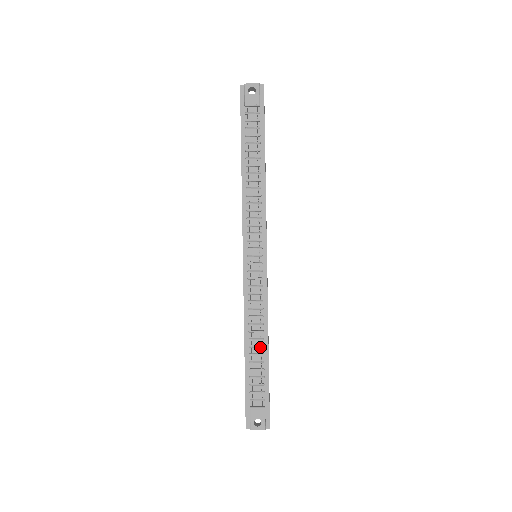
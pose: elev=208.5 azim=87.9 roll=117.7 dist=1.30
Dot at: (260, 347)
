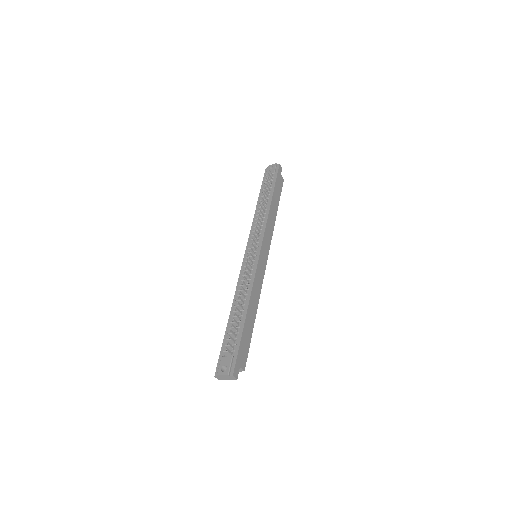
Dot at: (241, 310)
